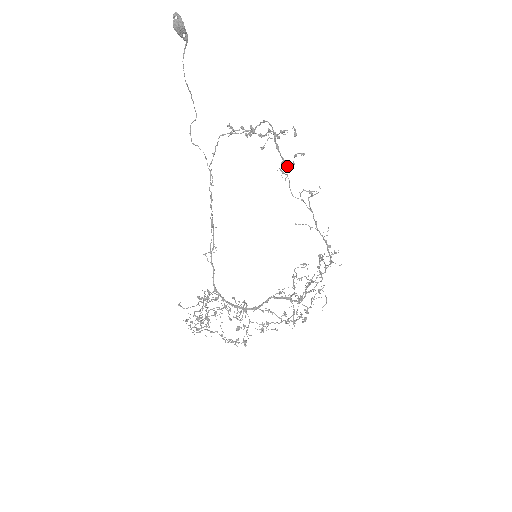
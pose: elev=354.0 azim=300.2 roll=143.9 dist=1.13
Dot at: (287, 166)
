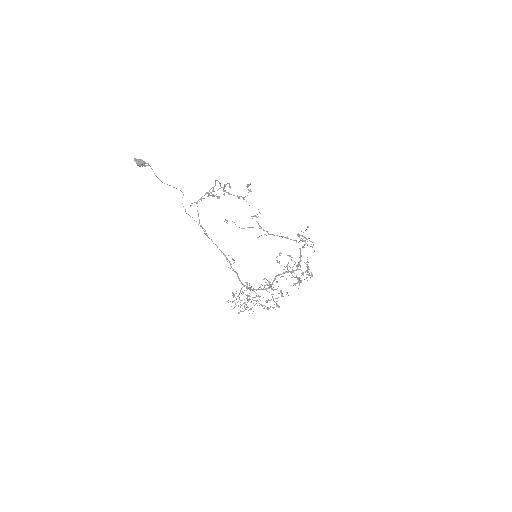
Dot at: (244, 197)
